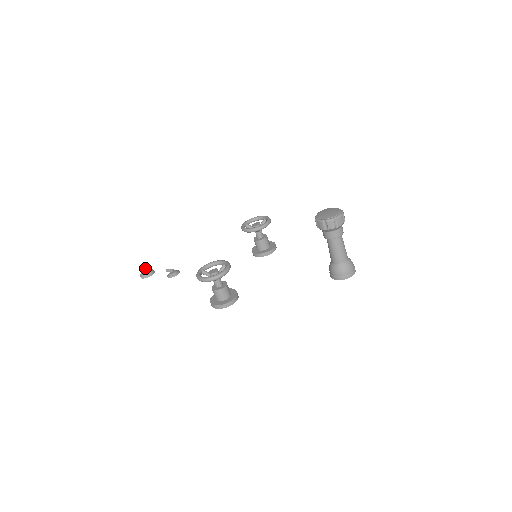
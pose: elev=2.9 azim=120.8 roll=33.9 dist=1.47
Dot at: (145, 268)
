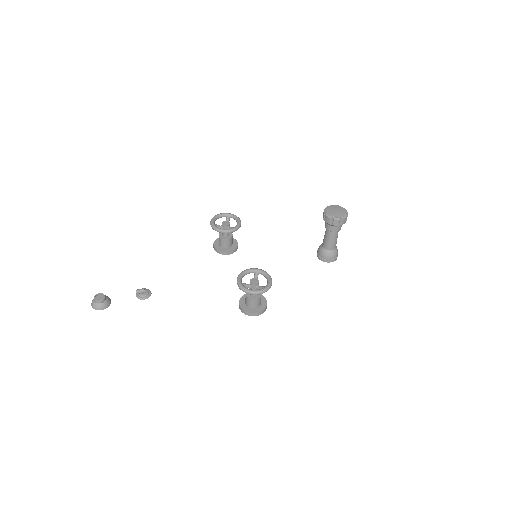
Dot at: (99, 297)
